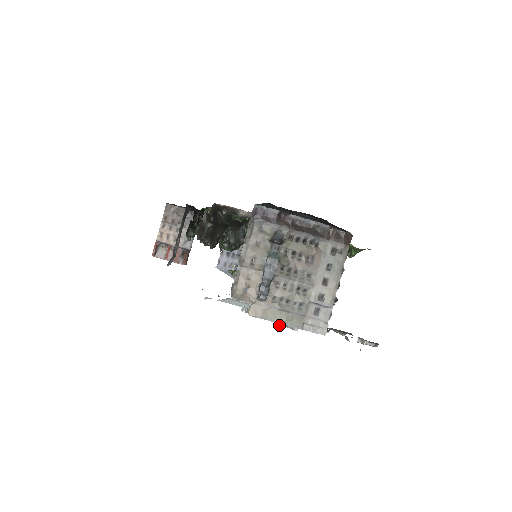
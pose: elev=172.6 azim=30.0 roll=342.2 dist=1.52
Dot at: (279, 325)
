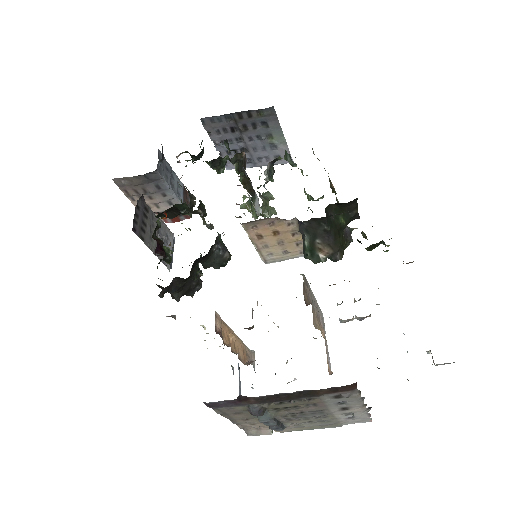
Dot at: occluded
